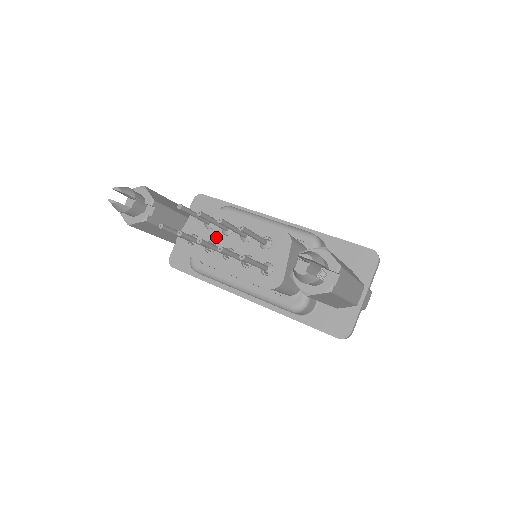
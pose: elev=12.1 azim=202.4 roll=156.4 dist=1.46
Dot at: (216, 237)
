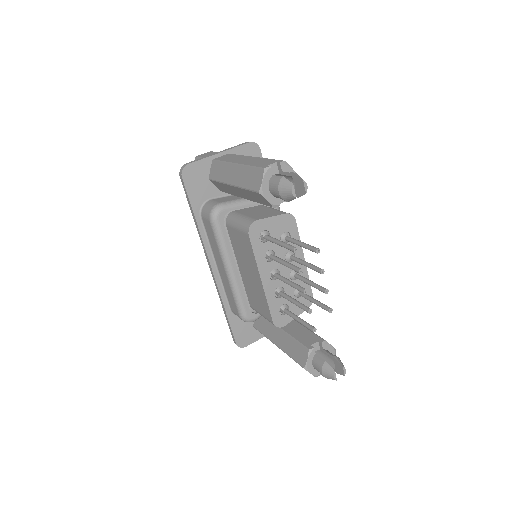
Dot at: (280, 253)
